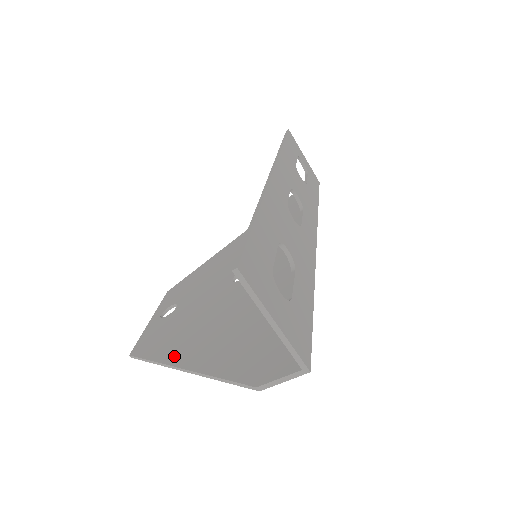
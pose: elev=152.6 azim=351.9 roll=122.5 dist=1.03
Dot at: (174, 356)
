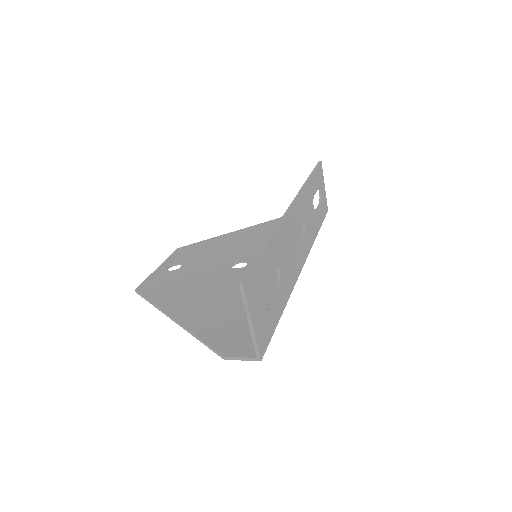
Dot at: (171, 307)
